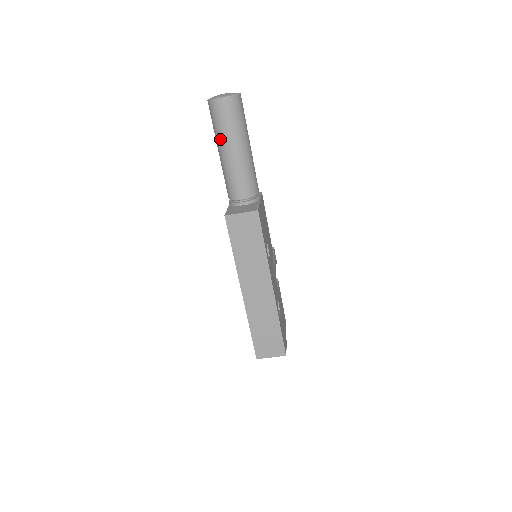
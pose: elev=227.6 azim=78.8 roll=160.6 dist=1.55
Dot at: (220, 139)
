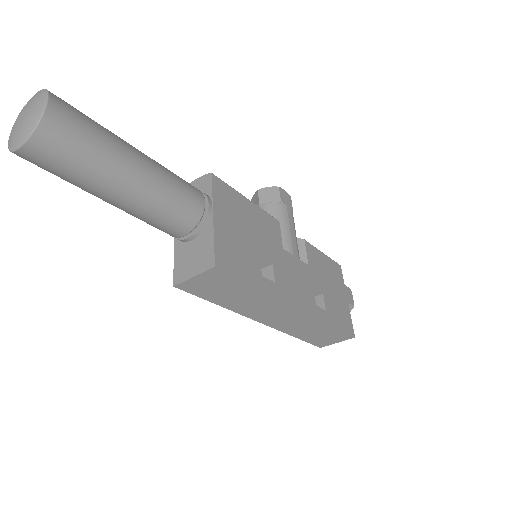
Dot at: occluded
